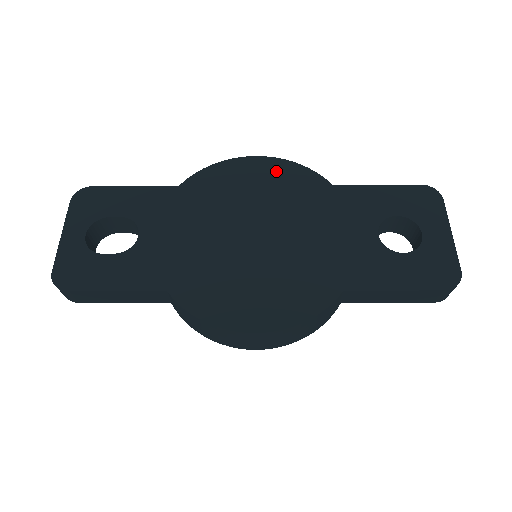
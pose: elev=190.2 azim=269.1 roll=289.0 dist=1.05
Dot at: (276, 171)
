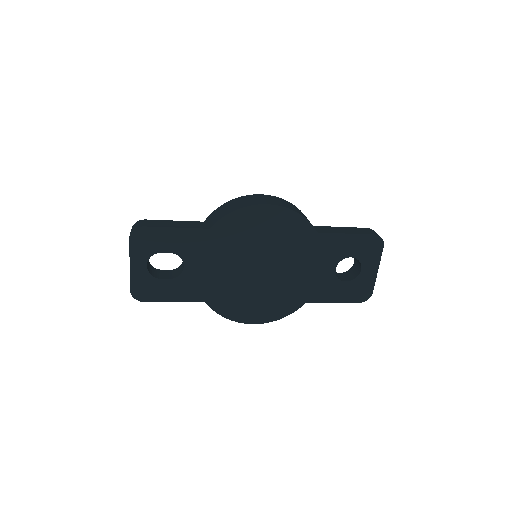
Dot at: (281, 219)
